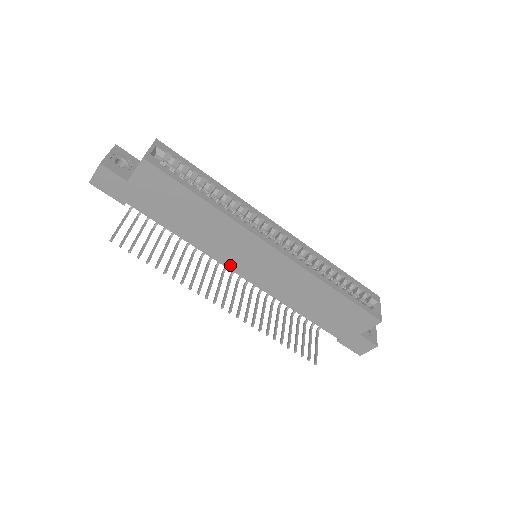
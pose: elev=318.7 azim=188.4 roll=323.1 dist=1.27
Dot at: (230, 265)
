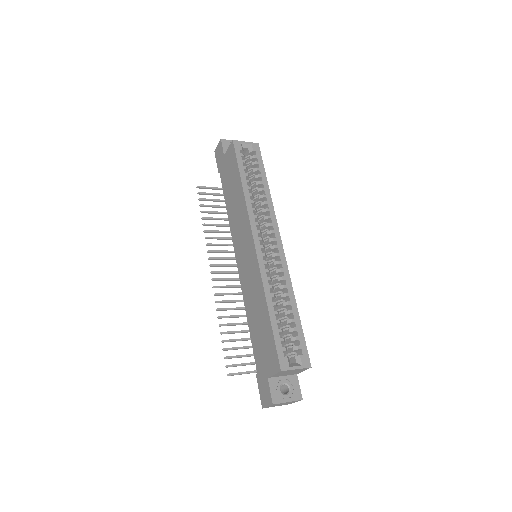
Dot at: (236, 247)
